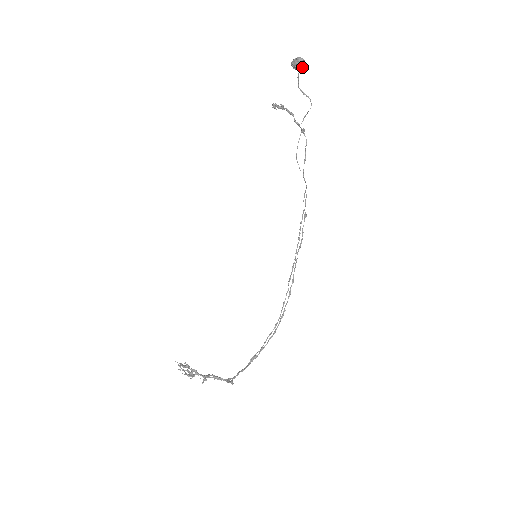
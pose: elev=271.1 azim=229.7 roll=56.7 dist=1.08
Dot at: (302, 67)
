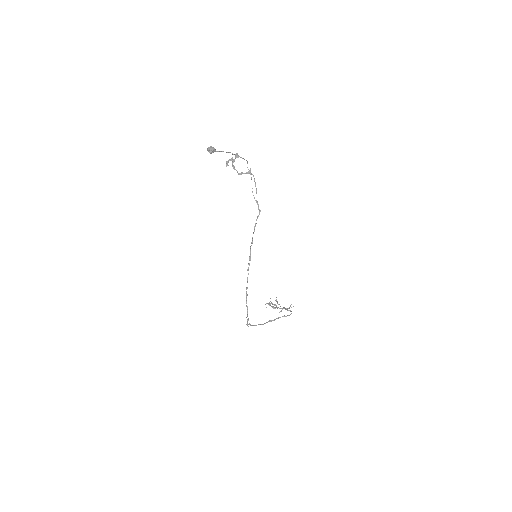
Dot at: (213, 152)
